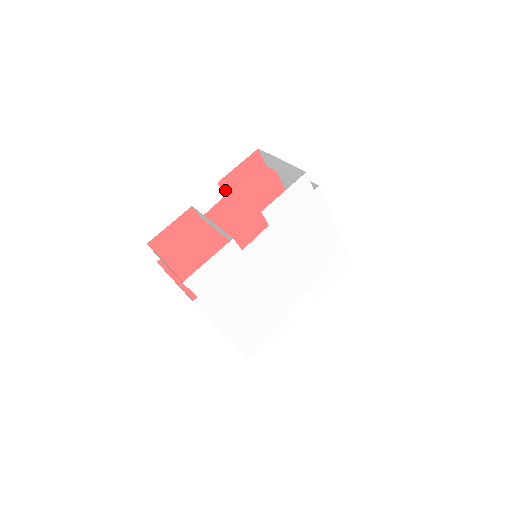
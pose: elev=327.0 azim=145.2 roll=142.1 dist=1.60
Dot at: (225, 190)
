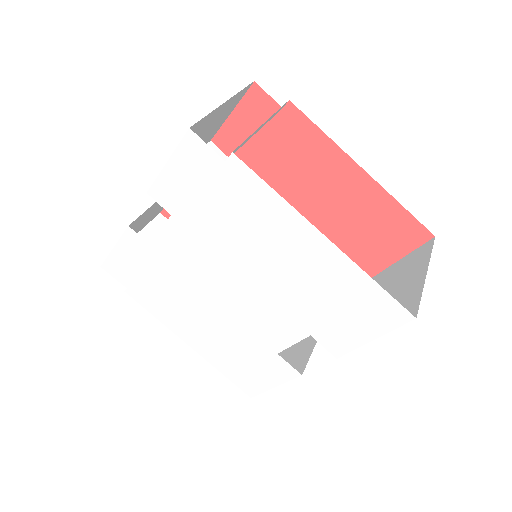
Dot at: (228, 151)
